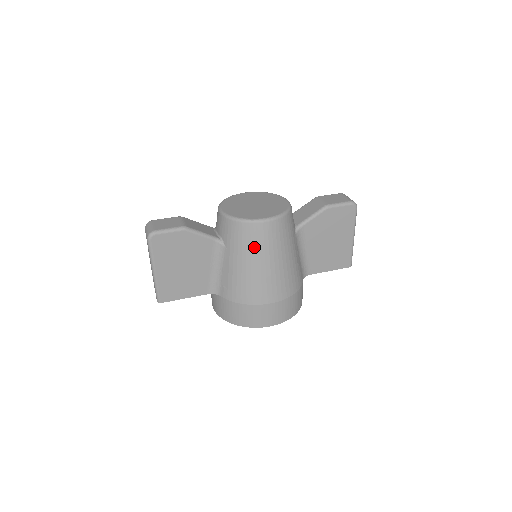
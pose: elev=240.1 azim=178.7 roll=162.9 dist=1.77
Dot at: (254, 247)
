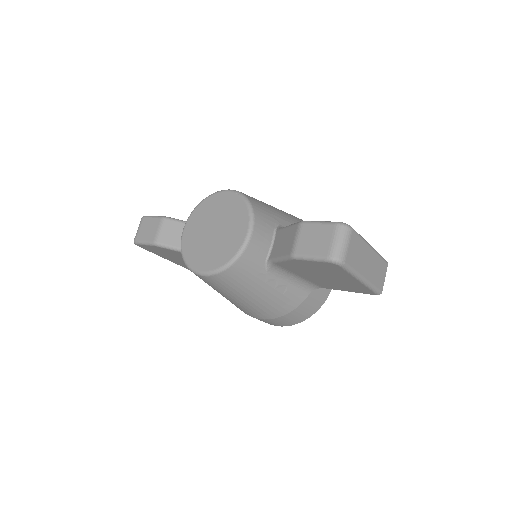
Dot at: (209, 285)
